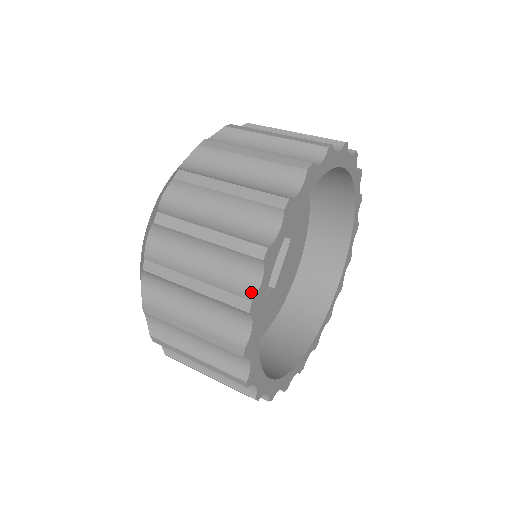
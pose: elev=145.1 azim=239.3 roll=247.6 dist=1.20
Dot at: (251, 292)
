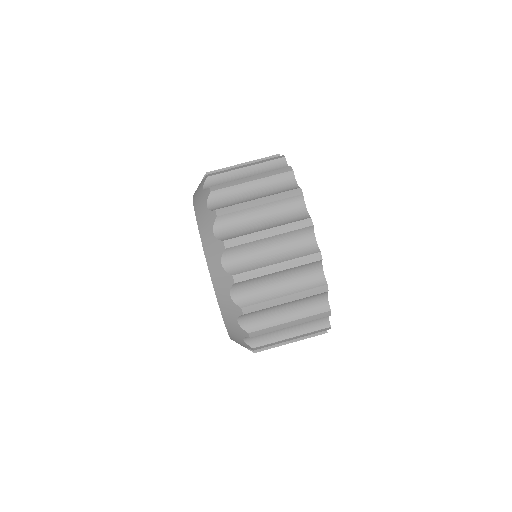
Dot at: occluded
